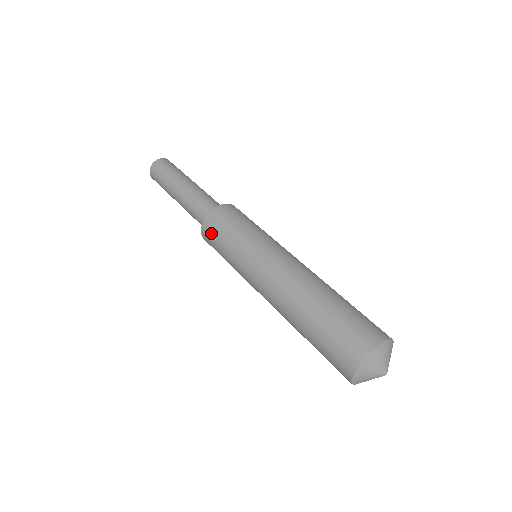
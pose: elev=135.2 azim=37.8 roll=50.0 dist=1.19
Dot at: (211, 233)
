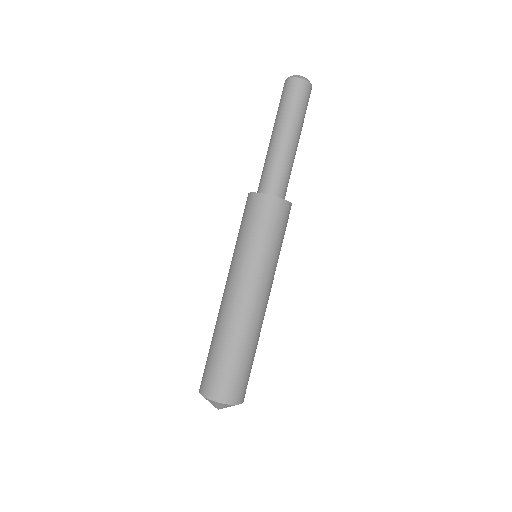
Dot at: (253, 209)
